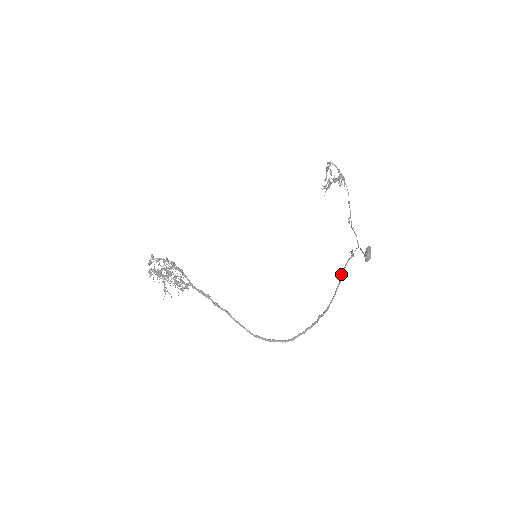
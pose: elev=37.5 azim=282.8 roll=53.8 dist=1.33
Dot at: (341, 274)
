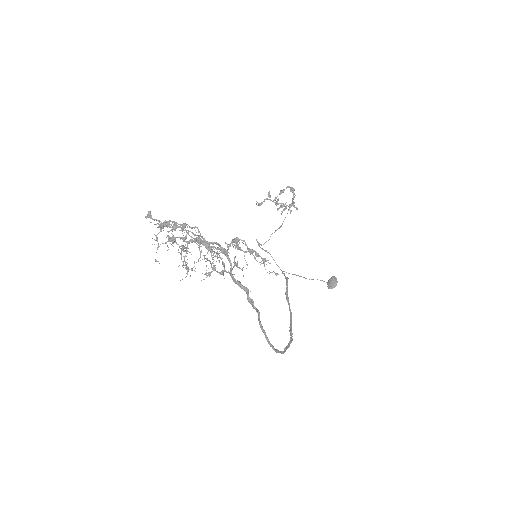
Dot at: (286, 293)
